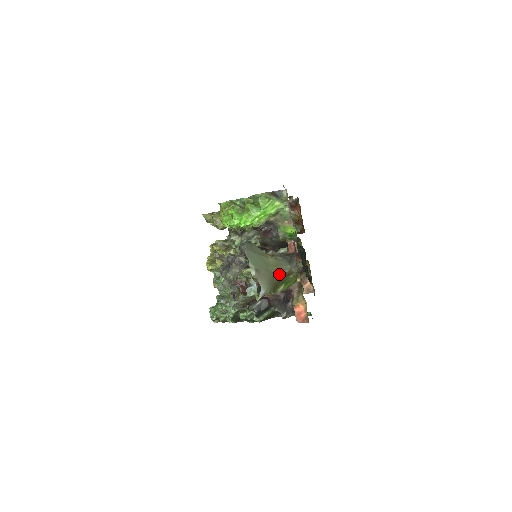
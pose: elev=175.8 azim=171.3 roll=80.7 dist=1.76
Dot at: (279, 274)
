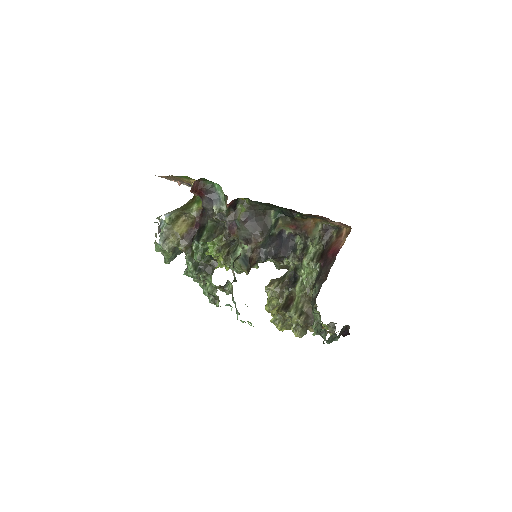
Dot at: (187, 203)
